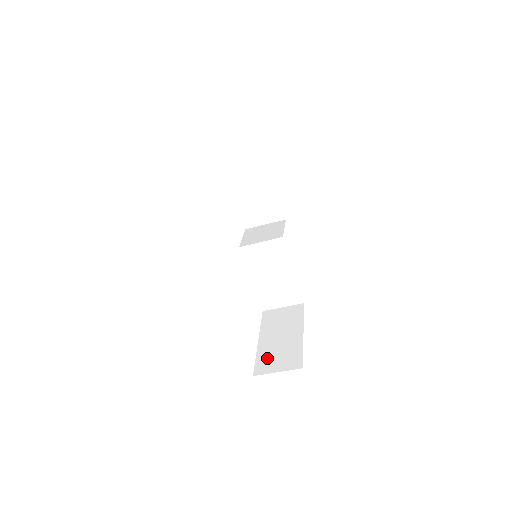
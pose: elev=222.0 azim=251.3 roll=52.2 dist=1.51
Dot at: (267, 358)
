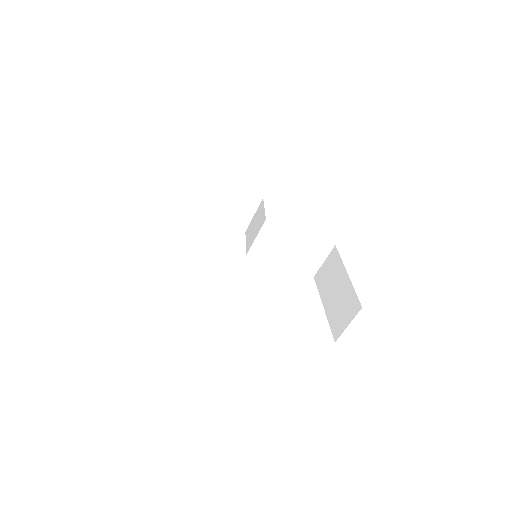
Dot at: (336, 318)
